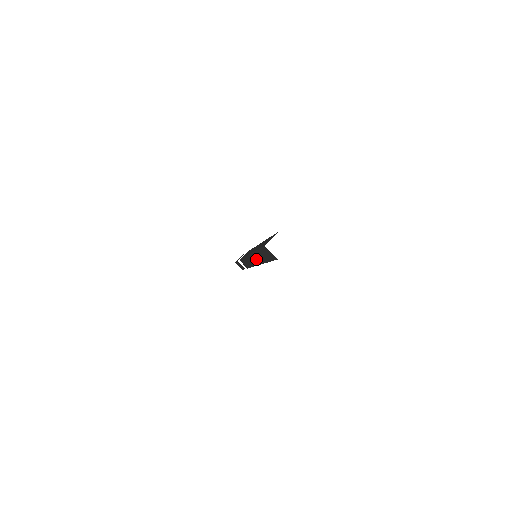
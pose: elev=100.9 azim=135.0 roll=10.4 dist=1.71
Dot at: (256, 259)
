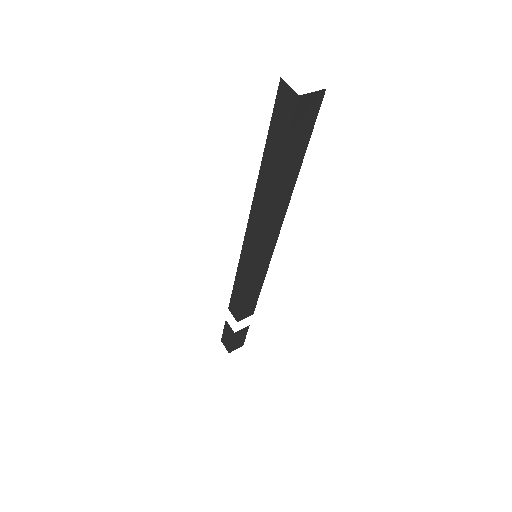
Dot at: (257, 219)
